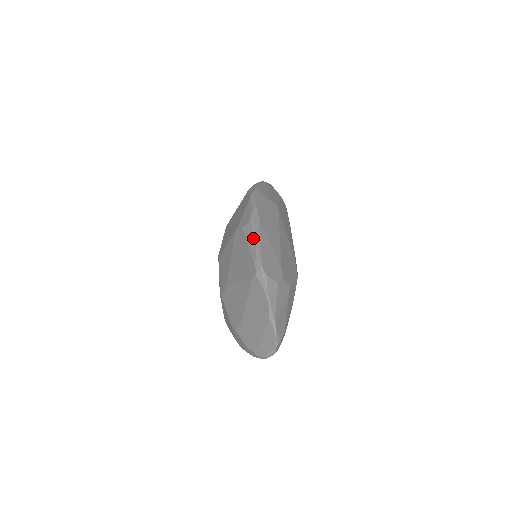
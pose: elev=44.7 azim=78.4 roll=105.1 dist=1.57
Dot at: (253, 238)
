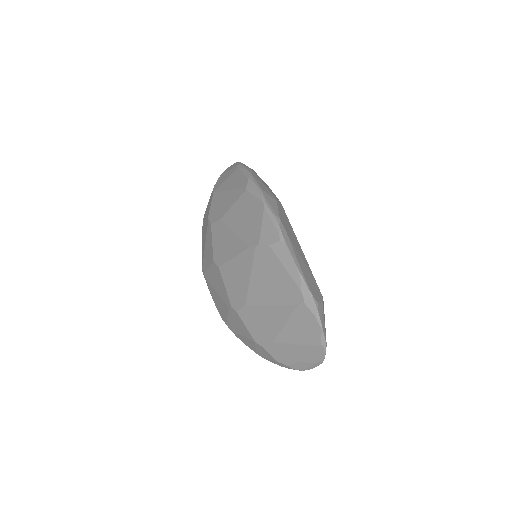
Dot at: (292, 261)
